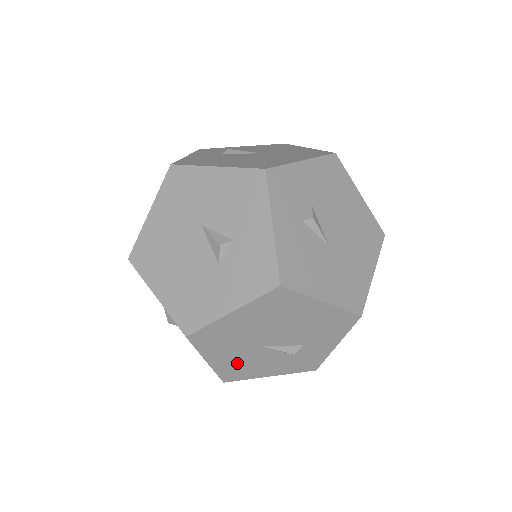
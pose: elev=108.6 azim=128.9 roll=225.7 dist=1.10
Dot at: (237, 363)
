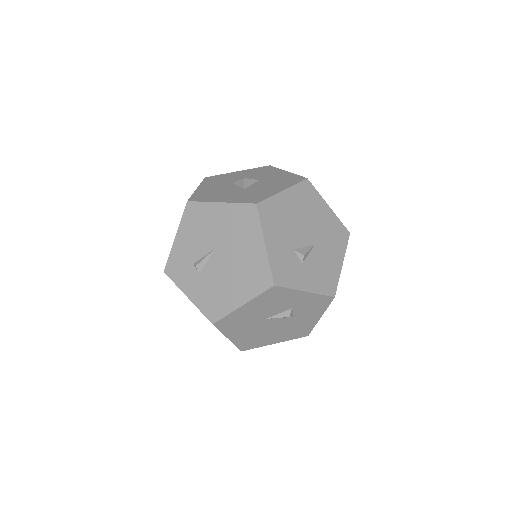
Dot at: occluded
